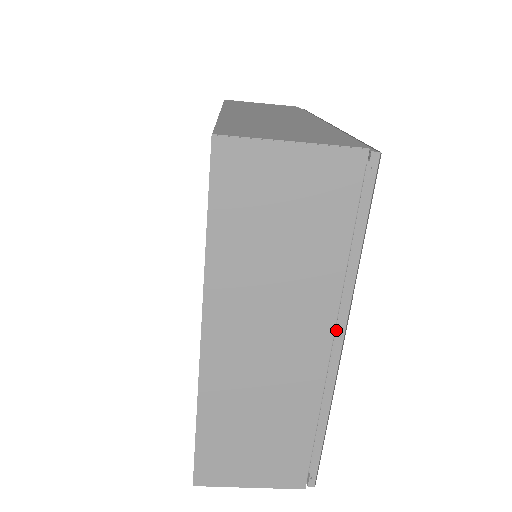
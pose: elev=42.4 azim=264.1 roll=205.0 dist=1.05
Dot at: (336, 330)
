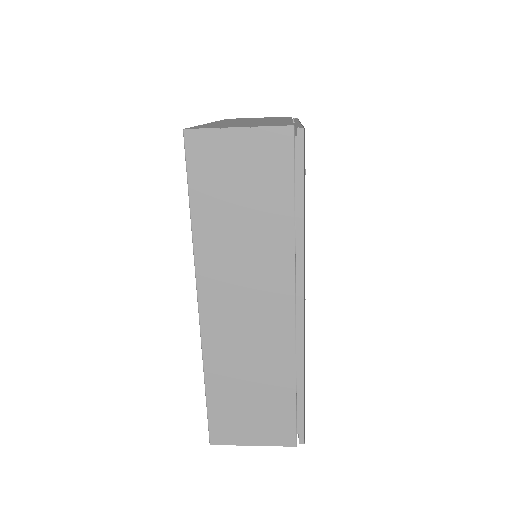
Dot at: occluded
